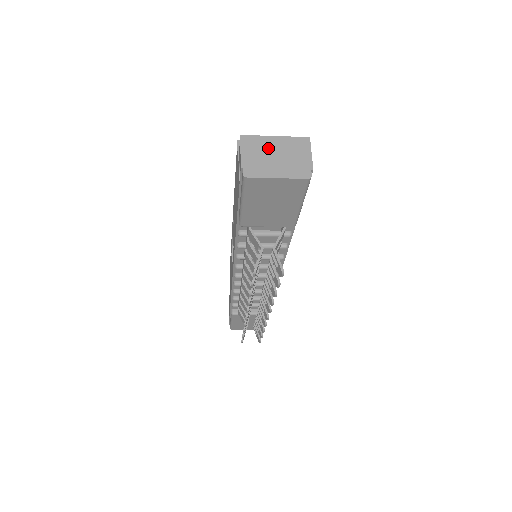
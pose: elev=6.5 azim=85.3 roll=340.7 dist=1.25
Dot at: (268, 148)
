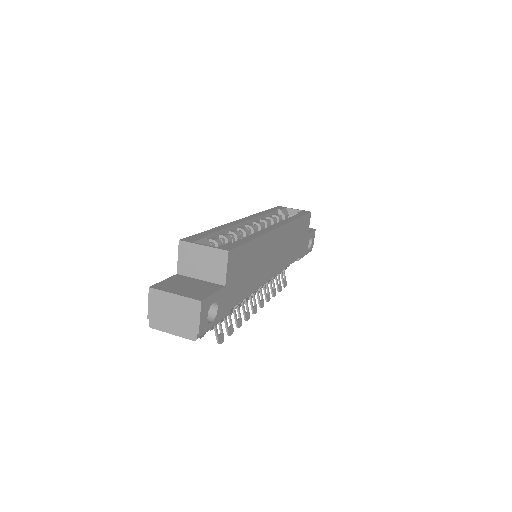
Dot at: (168, 305)
